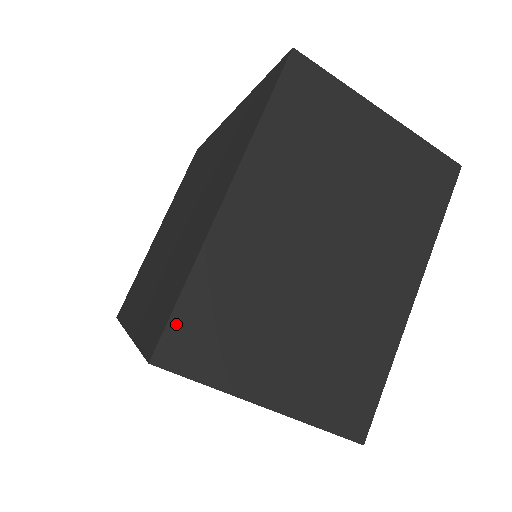
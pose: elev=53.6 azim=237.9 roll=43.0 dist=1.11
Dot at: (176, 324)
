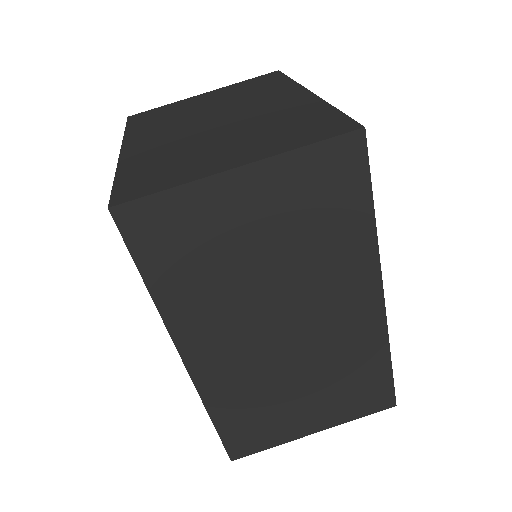
Dot at: (119, 188)
